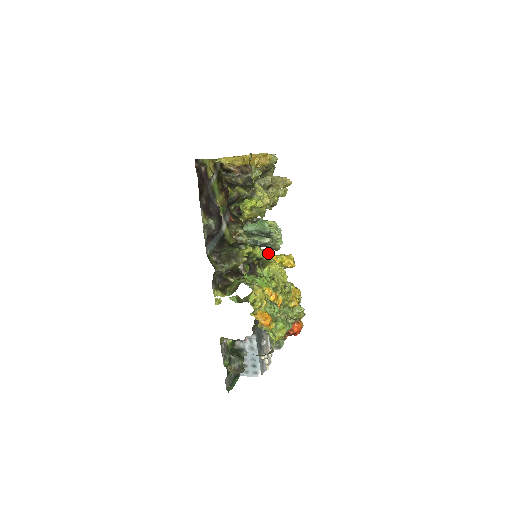
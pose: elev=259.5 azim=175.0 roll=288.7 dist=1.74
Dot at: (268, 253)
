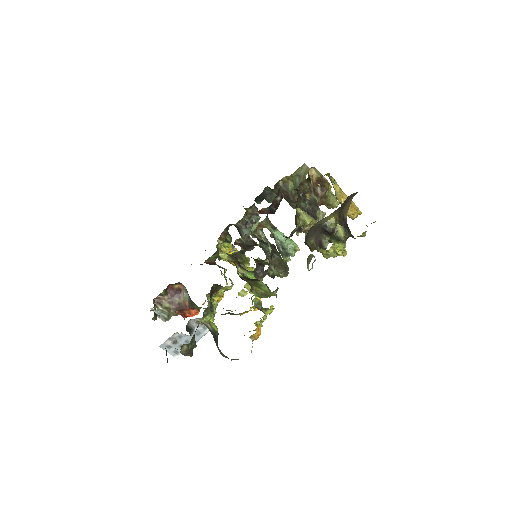
Dot at: occluded
